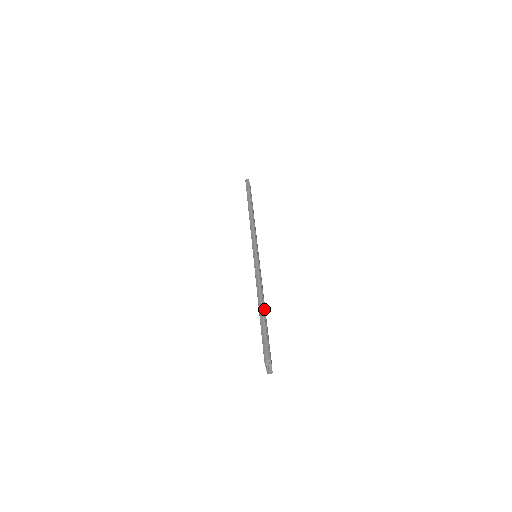
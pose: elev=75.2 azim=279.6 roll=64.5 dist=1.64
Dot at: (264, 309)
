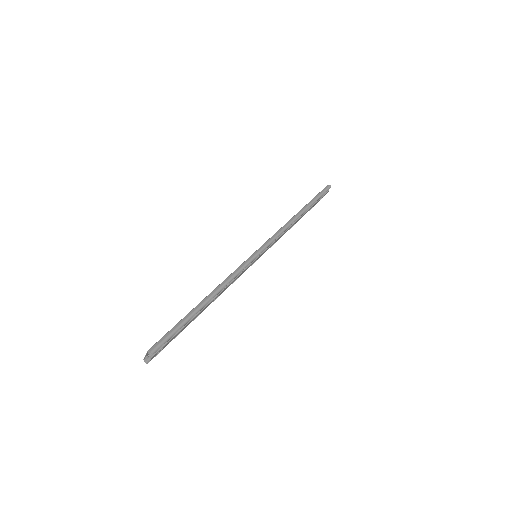
Dot at: (204, 307)
